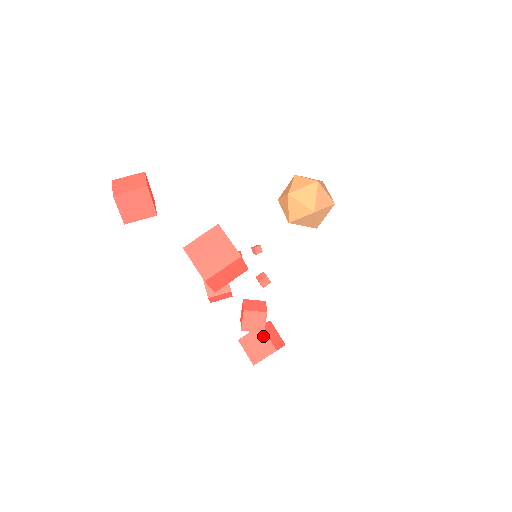
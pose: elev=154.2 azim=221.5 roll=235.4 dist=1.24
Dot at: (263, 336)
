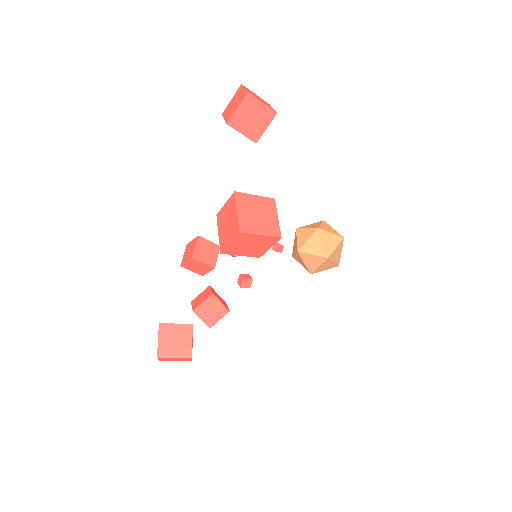
Dot at: (188, 335)
